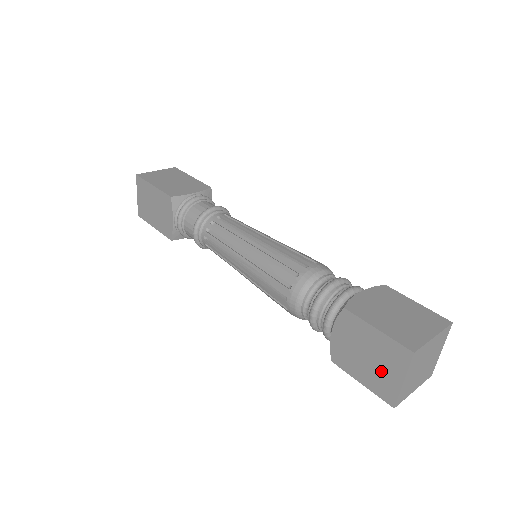
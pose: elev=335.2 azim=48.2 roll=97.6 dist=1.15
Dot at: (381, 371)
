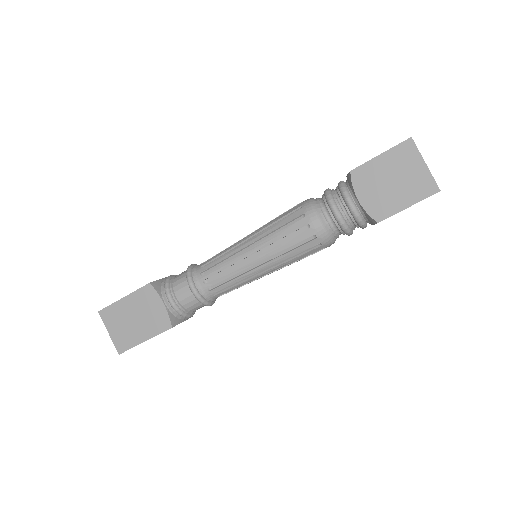
Dot at: (409, 178)
